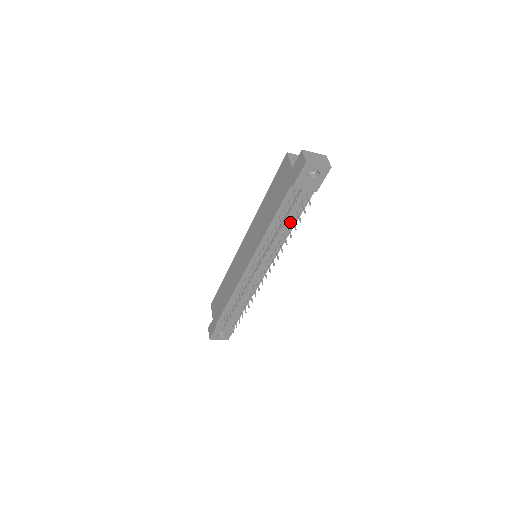
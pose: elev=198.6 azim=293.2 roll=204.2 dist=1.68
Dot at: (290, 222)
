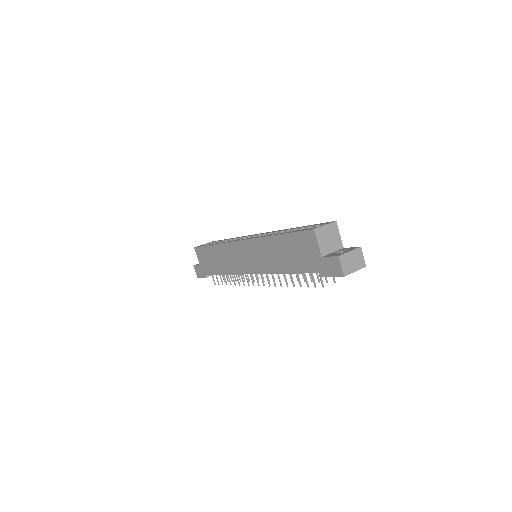
Dot at: occluded
